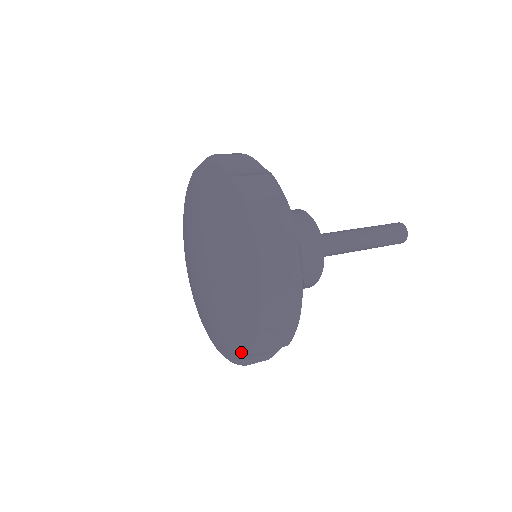
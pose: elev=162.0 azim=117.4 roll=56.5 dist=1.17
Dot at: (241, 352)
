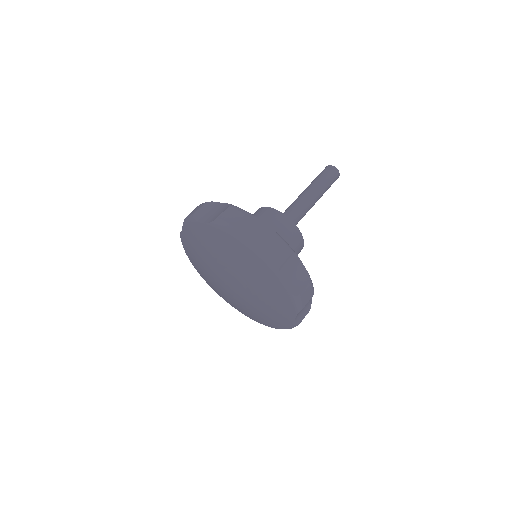
Dot at: (244, 314)
